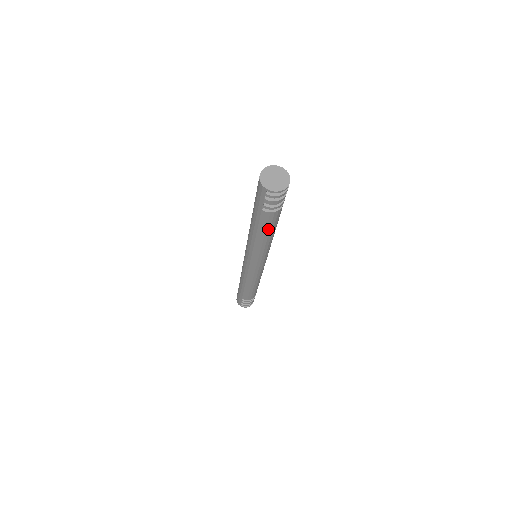
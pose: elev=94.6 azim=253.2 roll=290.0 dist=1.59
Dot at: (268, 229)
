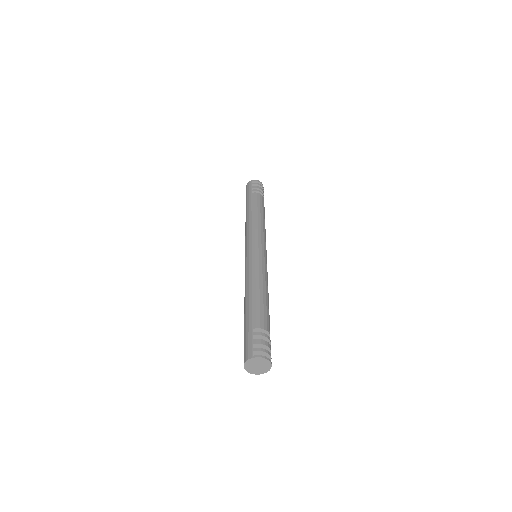
Dot at: occluded
